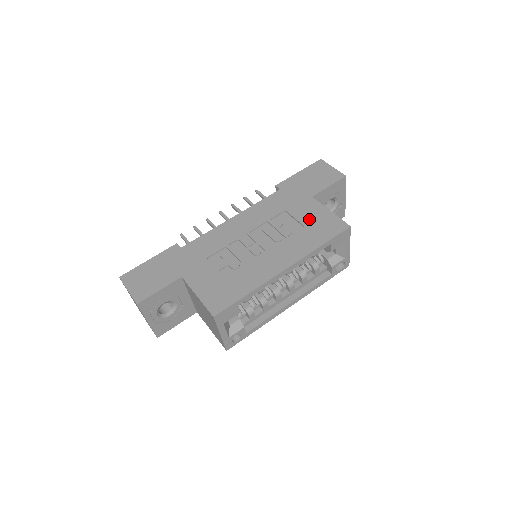
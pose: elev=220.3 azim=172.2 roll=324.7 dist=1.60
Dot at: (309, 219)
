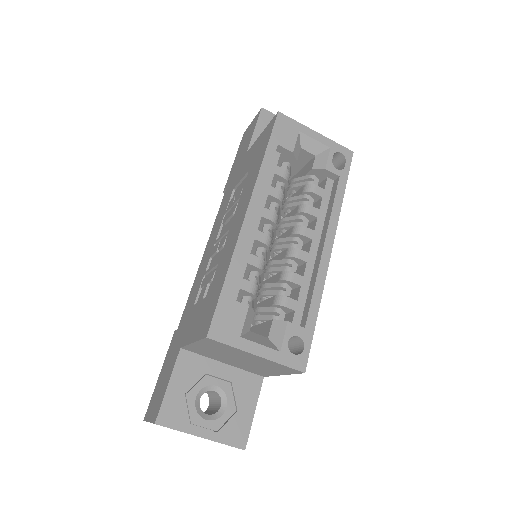
Dot at: (249, 163)
